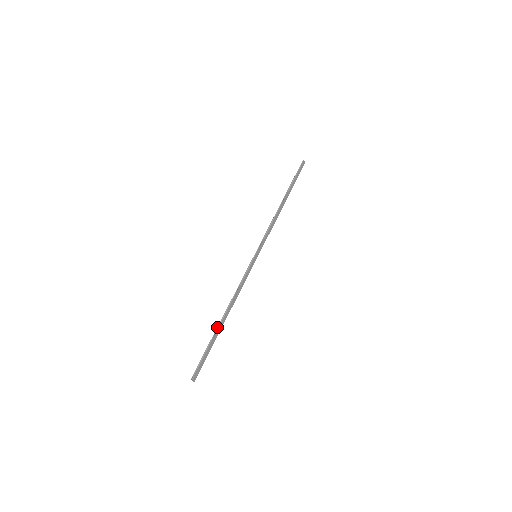
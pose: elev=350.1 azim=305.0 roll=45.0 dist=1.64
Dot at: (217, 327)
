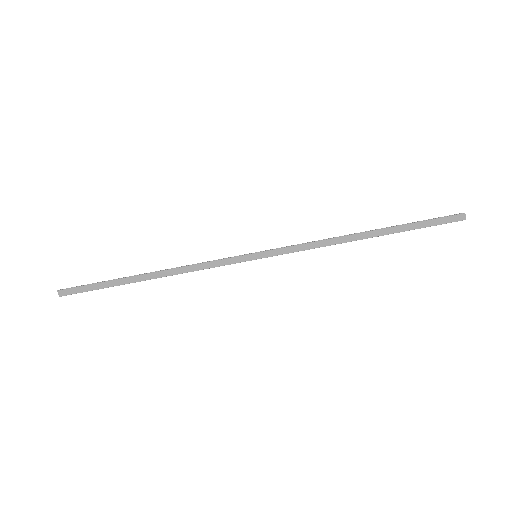
Dot at: occluded
